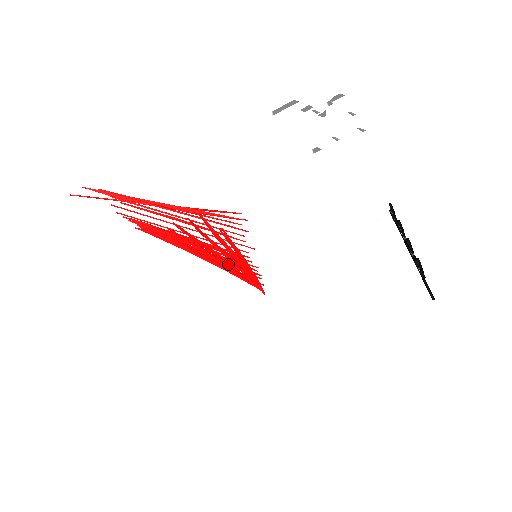
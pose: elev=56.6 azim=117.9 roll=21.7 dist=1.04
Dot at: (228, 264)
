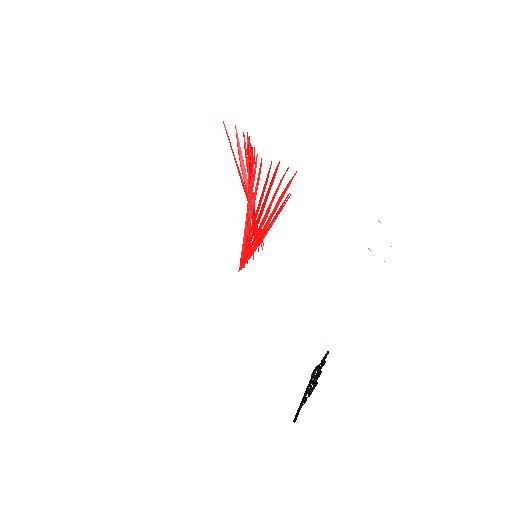
Dot at: (257, 223)
